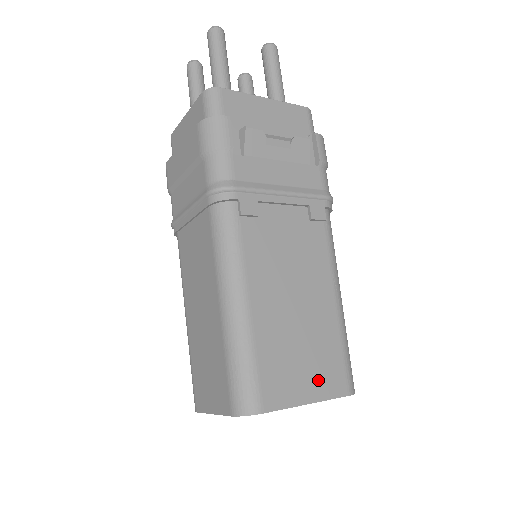
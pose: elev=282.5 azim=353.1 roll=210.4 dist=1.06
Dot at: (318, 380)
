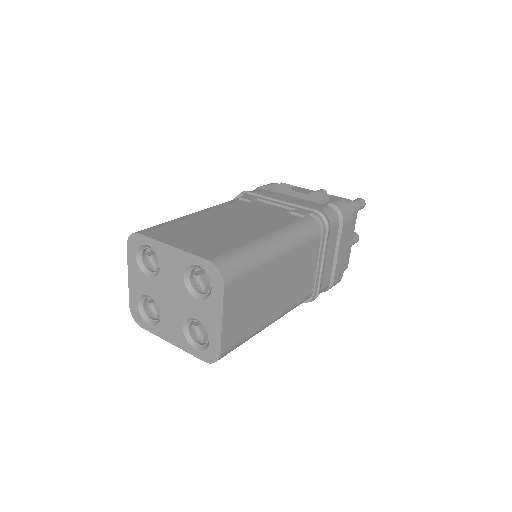
Dot at: (195, 245)
